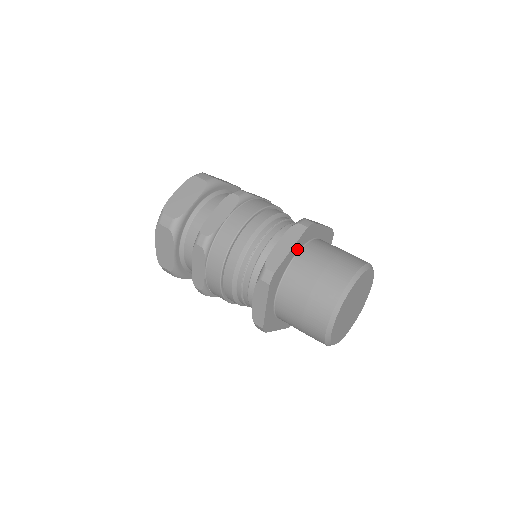
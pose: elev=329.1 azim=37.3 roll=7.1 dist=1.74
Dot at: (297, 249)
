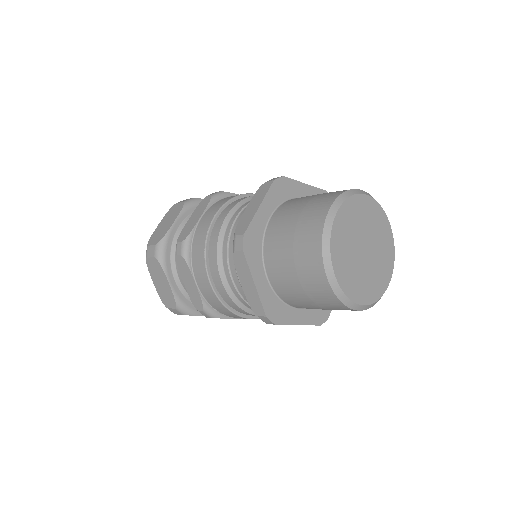
Dot at: (271, 208)
